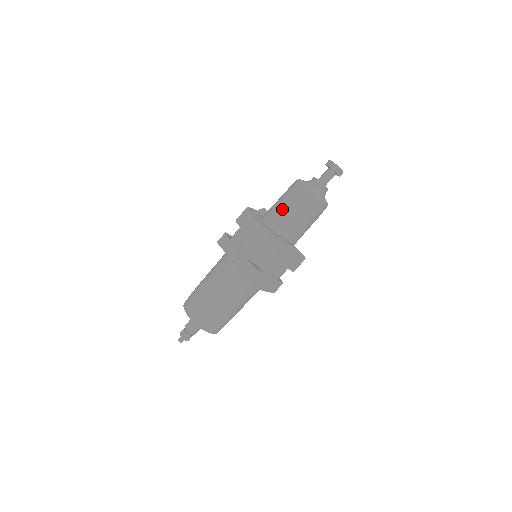
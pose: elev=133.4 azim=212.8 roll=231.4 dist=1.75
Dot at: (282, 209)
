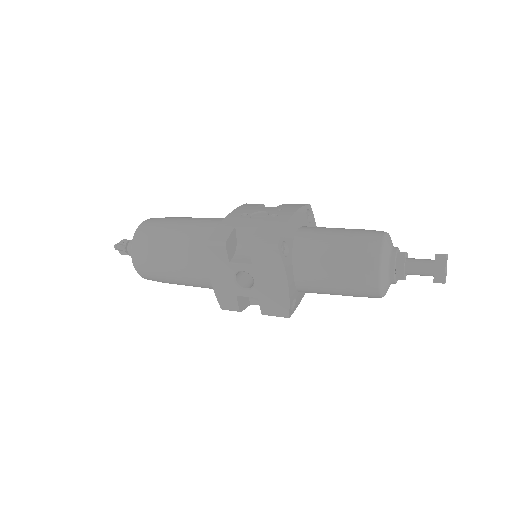
Dot at: (330, 232)
